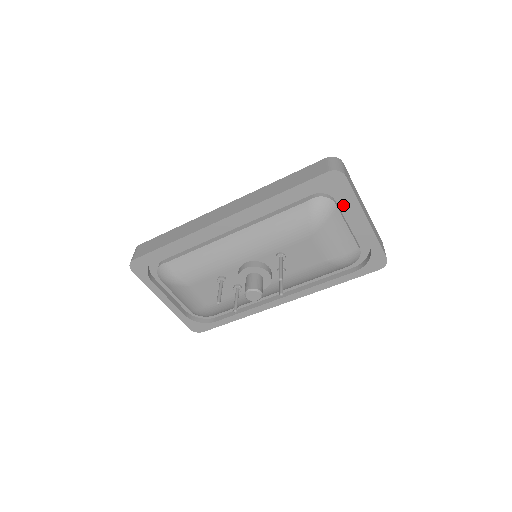
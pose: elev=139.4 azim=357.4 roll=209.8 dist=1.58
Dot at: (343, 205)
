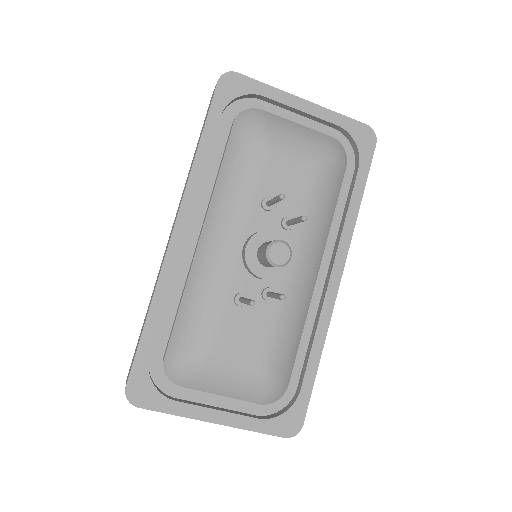
Dot at: (270, 111)
